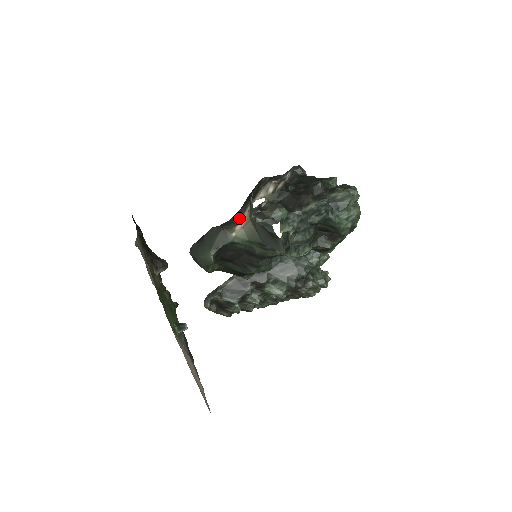
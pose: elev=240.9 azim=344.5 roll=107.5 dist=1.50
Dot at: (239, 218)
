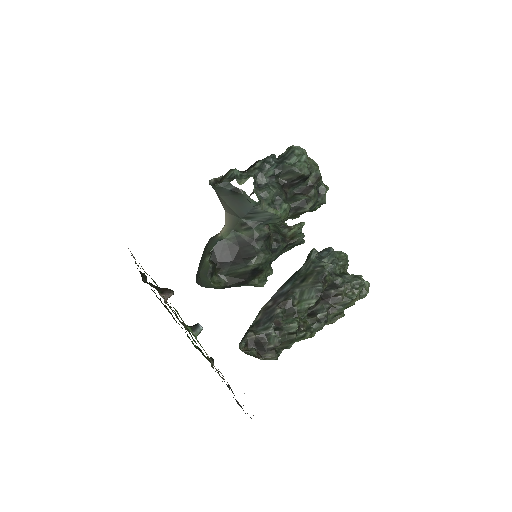
Dot at: occluded
